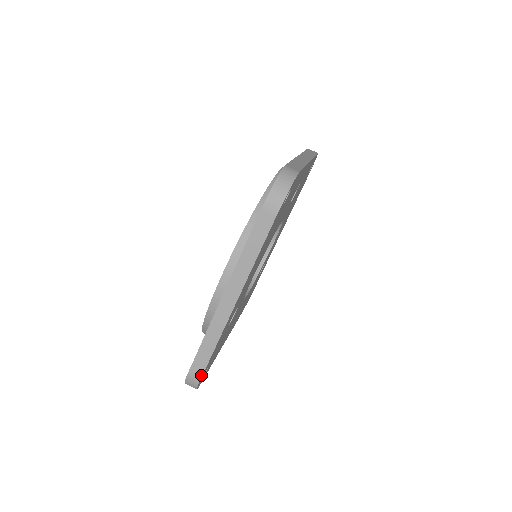
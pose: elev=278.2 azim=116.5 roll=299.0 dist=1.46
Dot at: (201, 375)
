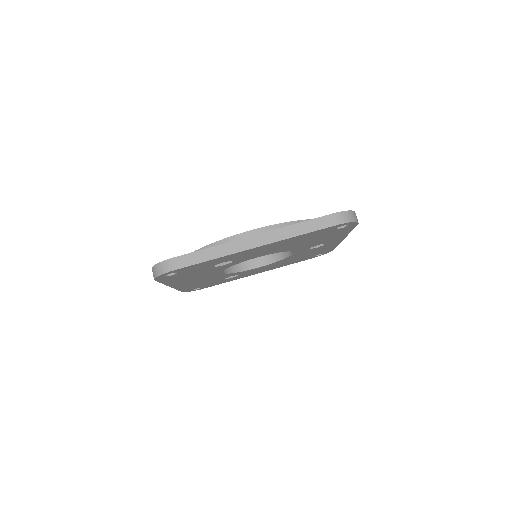
Dot at: (180, 267)
